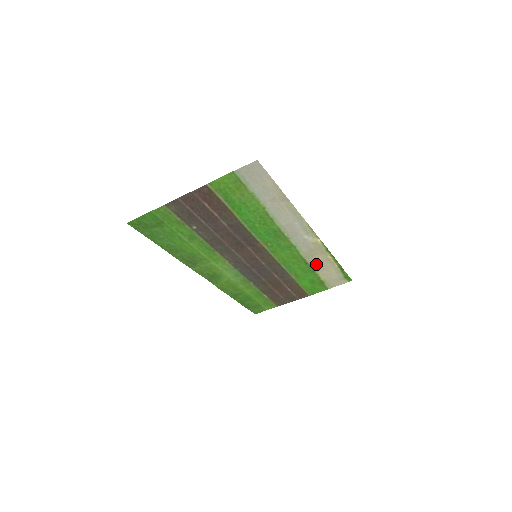
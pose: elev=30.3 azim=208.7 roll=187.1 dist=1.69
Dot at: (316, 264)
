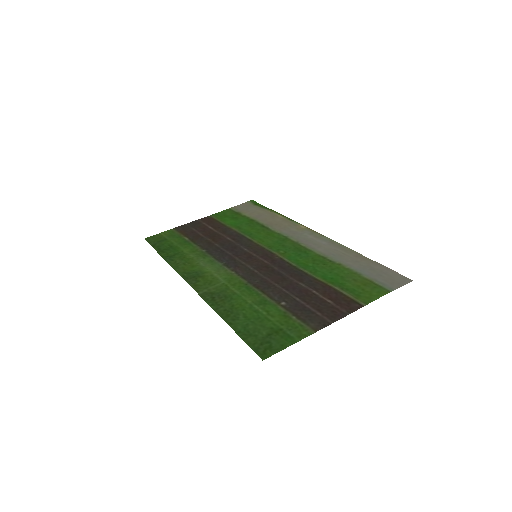
Dot at: (264, 220)
